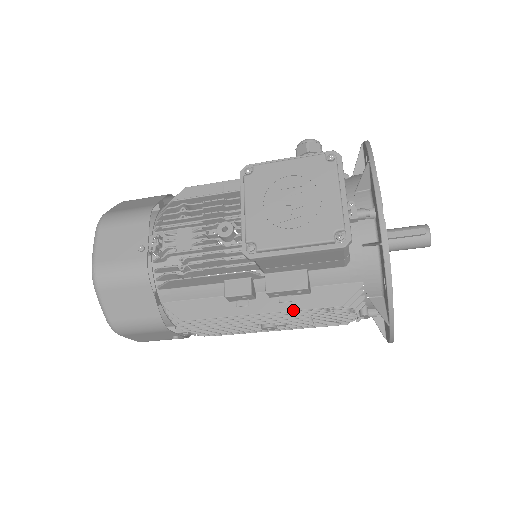
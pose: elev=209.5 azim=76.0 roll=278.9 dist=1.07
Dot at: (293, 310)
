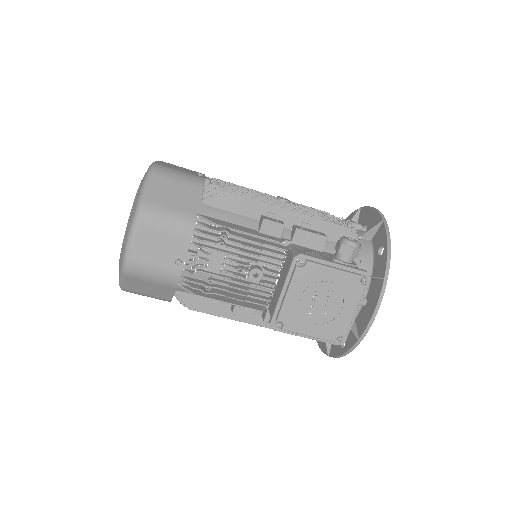
Dot at: occluded
